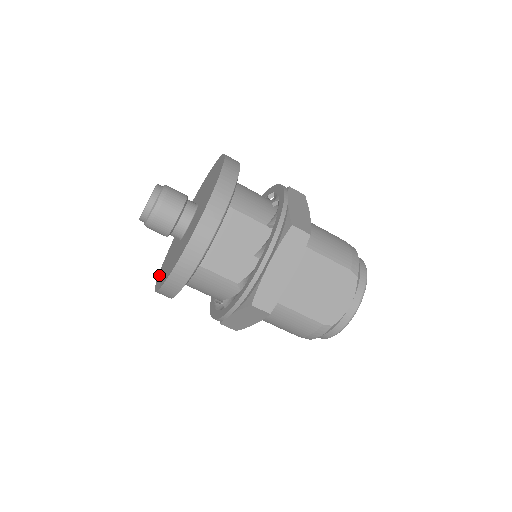
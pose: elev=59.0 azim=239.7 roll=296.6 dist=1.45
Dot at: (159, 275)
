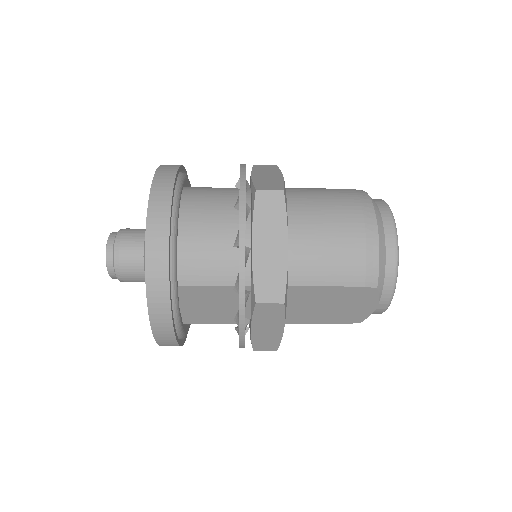
Dot at: occluded
